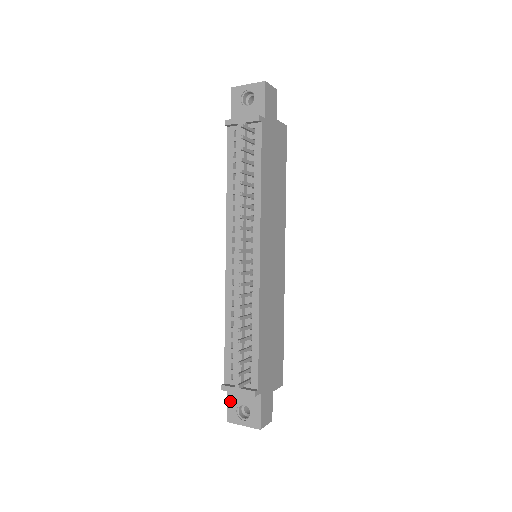
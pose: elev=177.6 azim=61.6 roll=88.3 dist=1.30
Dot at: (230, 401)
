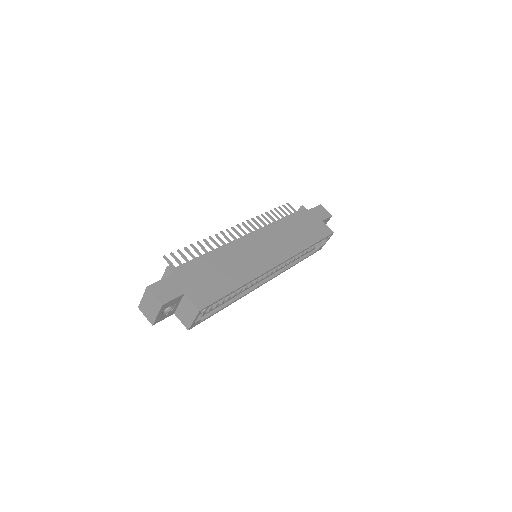
Dot at: occluded
